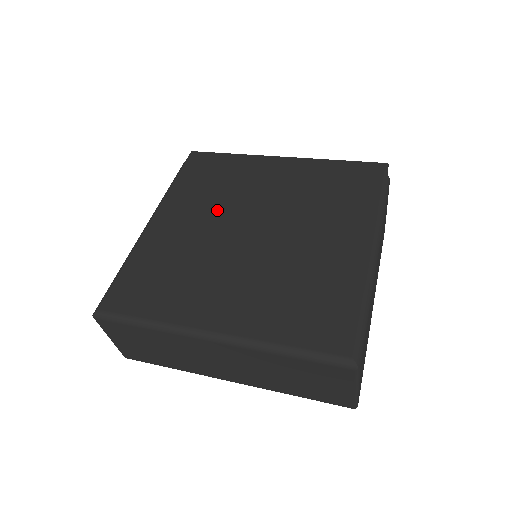
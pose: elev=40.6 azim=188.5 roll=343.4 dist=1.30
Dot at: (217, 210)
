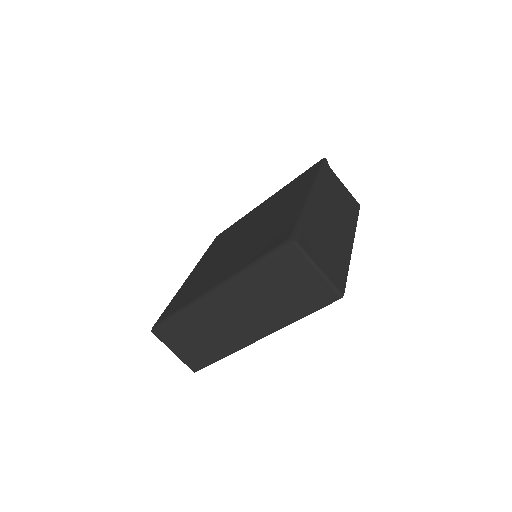
Dot at: (225, 245)
